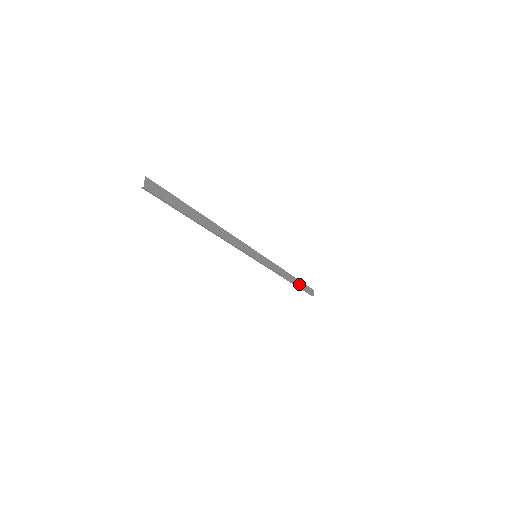
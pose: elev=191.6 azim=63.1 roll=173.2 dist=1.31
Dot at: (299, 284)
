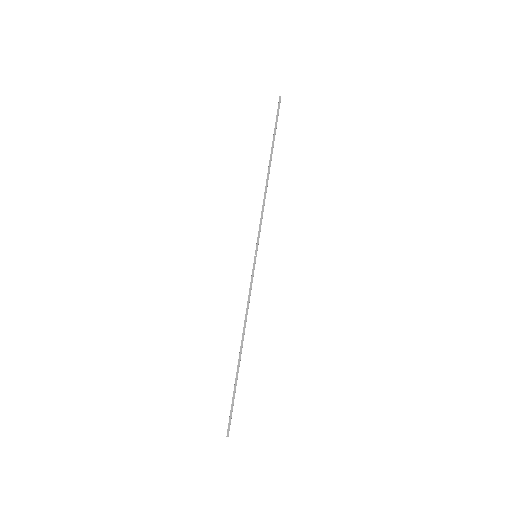
Dot at: (237, 379)
